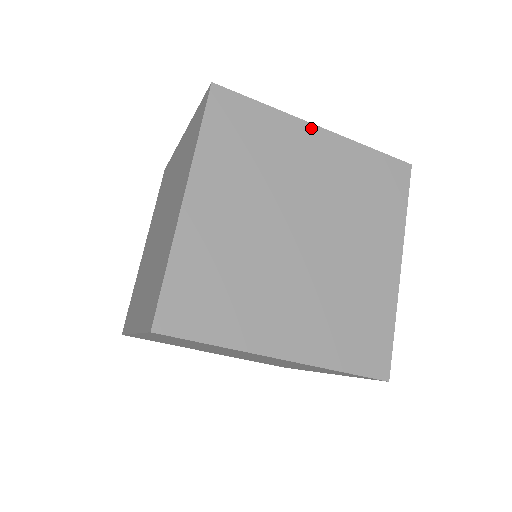
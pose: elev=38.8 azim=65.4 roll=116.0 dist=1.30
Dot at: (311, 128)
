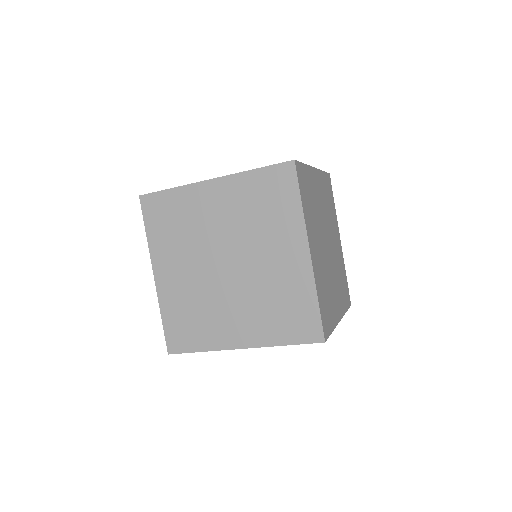
Dot at: (314, 171)
